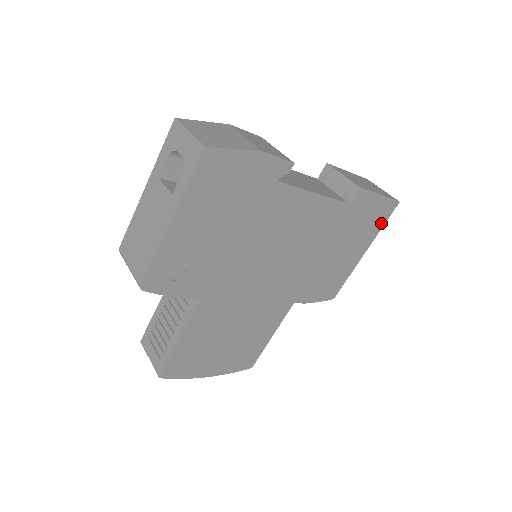
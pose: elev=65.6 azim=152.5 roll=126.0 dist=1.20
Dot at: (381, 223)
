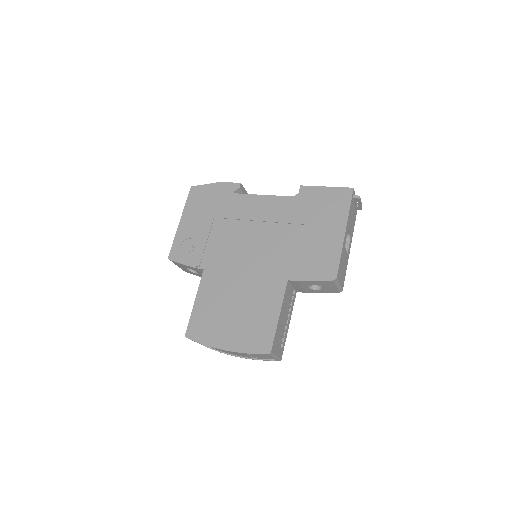
Dot at: (345, 206)
